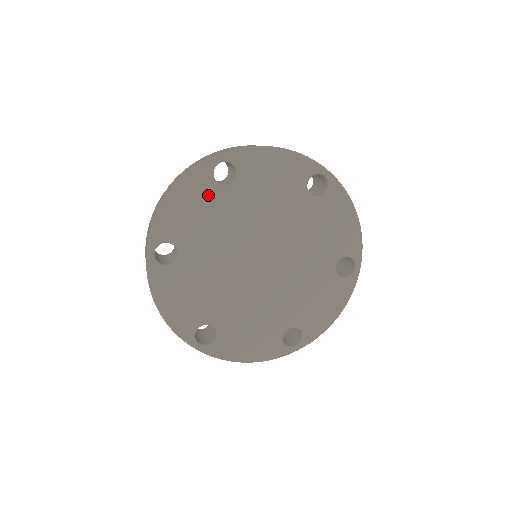
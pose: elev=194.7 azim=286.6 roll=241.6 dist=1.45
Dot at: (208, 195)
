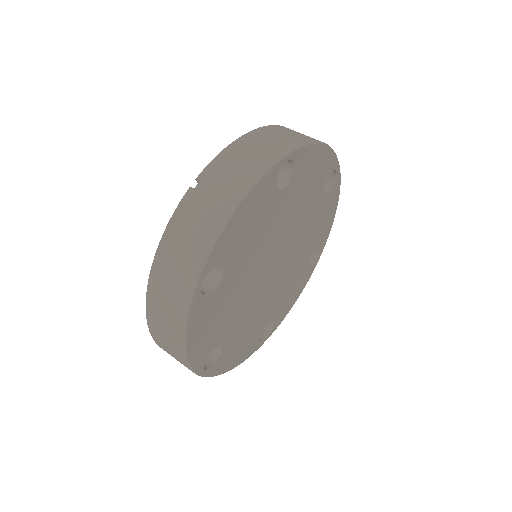
Dot at: (266, 202)
